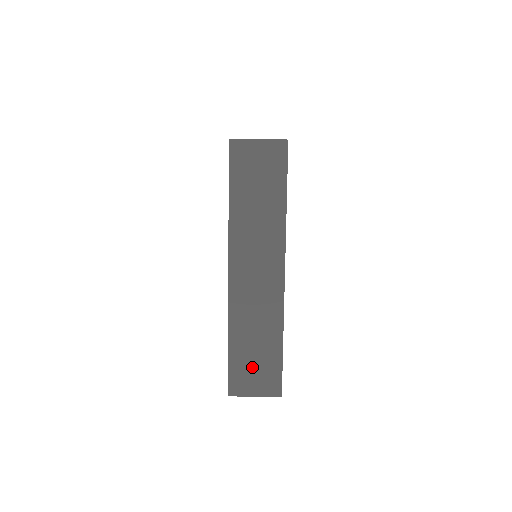
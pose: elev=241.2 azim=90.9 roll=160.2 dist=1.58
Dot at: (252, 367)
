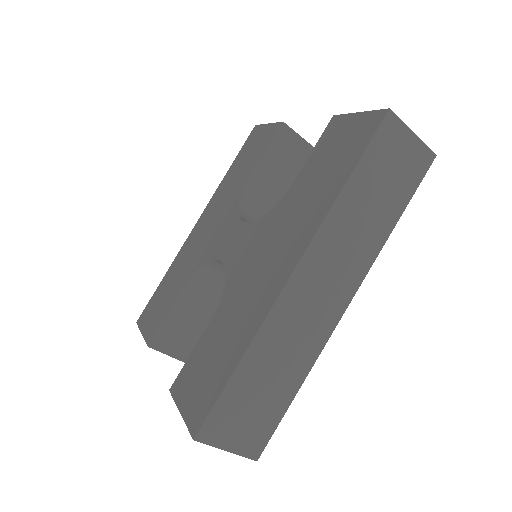
Dot at: (247, 409)
